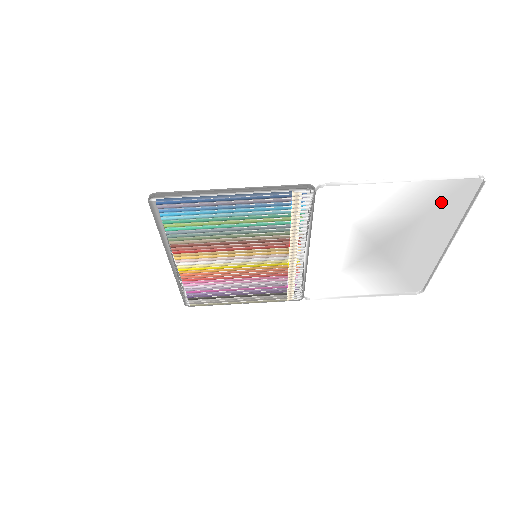
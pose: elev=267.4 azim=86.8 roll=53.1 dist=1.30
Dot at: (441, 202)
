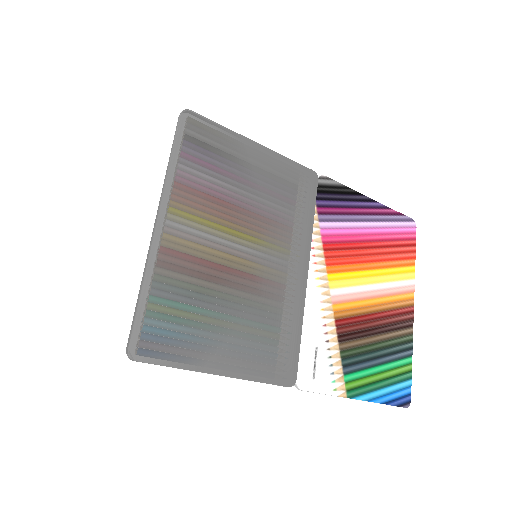
Dot at: (392, 370)
